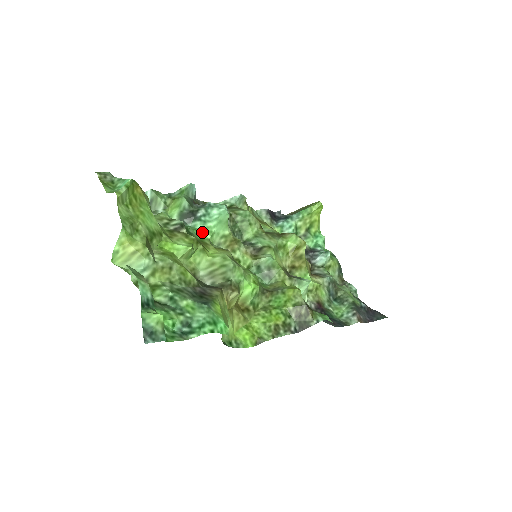
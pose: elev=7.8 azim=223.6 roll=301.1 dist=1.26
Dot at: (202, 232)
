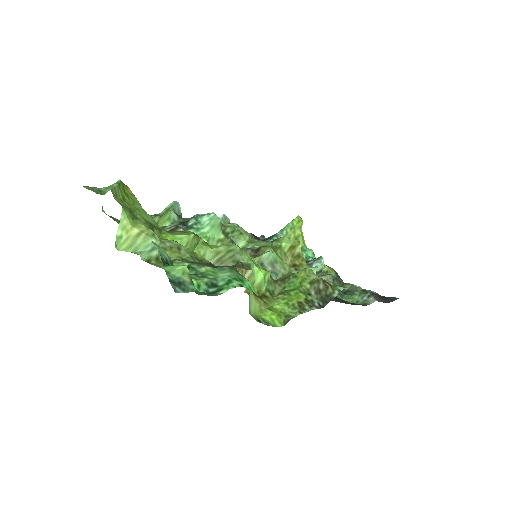
Dot at: occluded
